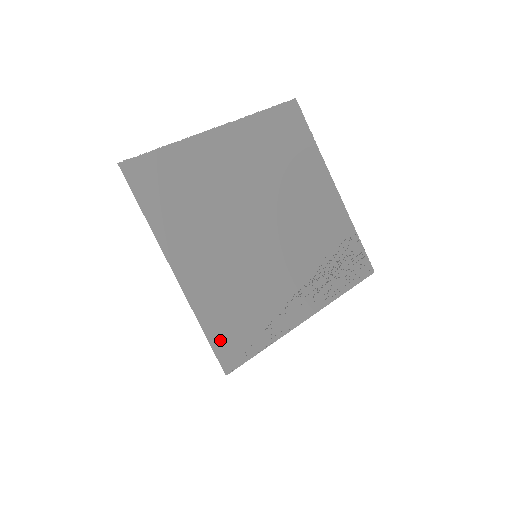
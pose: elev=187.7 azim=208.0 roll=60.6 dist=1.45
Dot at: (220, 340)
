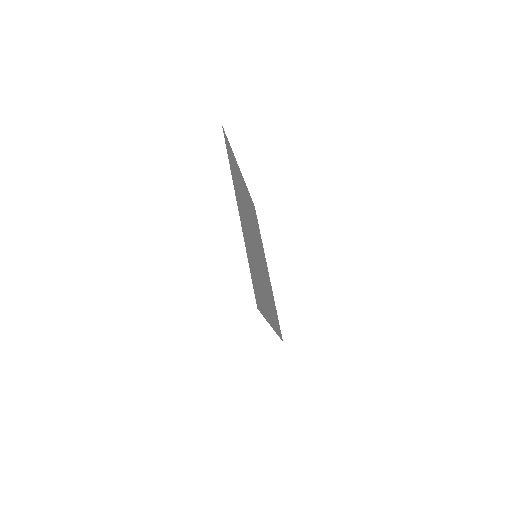
Dot at: (253, 280)
